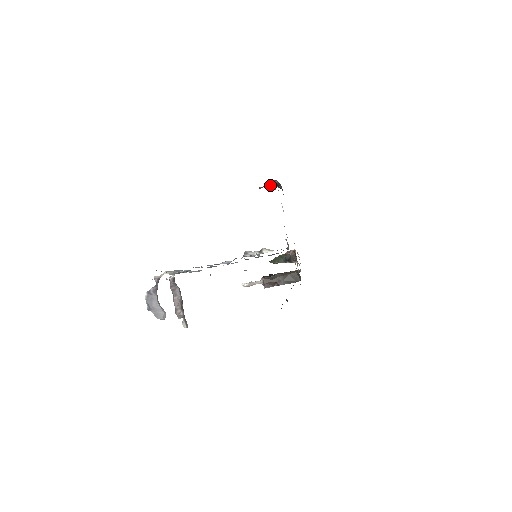
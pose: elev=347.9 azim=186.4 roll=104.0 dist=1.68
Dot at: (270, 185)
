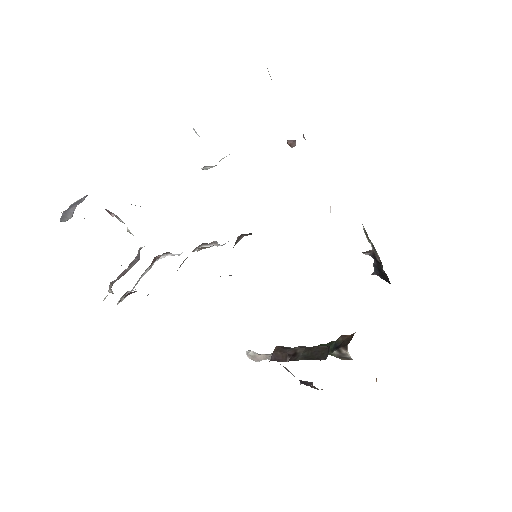
Dot at: (374, 272)
